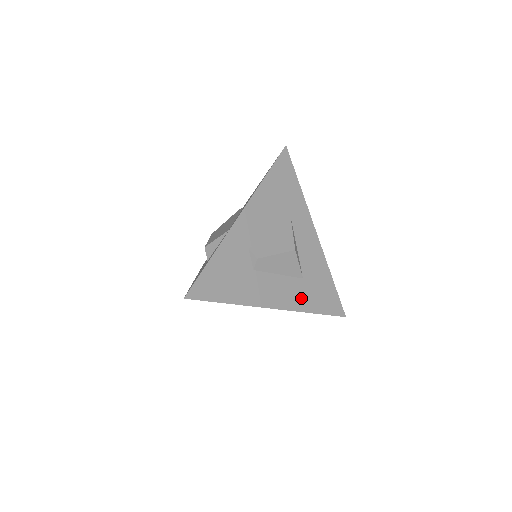
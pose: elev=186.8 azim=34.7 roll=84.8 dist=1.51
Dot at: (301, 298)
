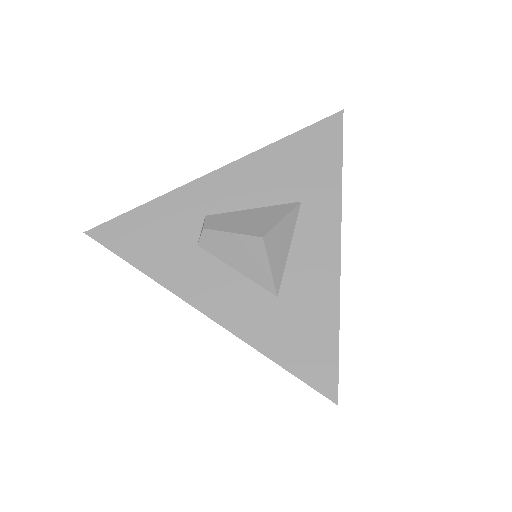
Dot at: (258, 323)
